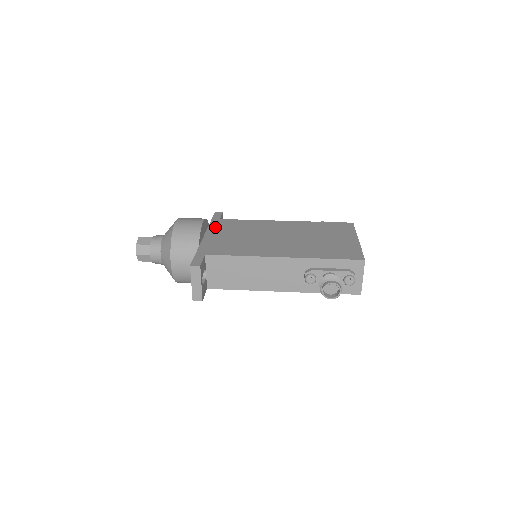
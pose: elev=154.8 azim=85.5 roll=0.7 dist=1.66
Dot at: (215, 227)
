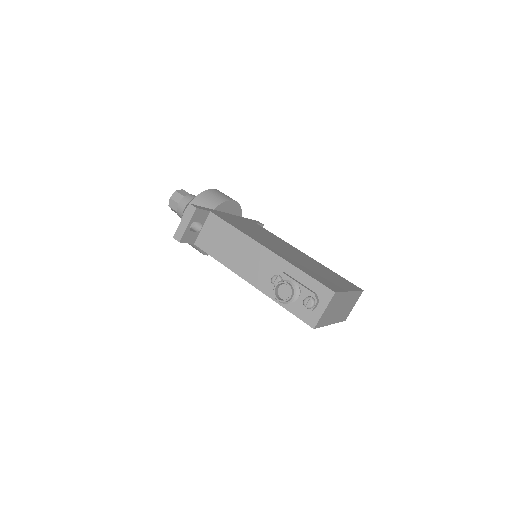
Dot at: (243, 219)
